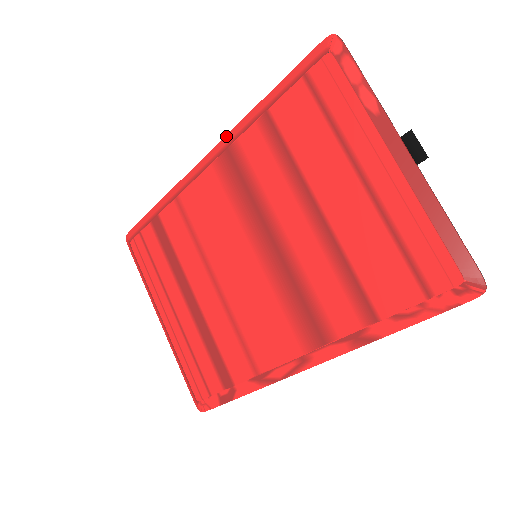
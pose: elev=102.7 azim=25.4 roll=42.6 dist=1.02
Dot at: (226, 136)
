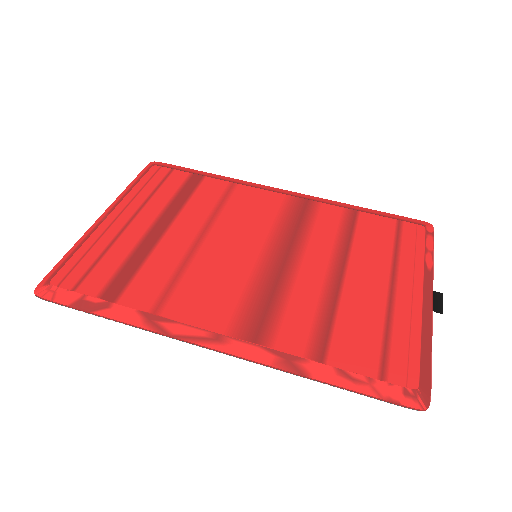
Dot at: (313, 196)
